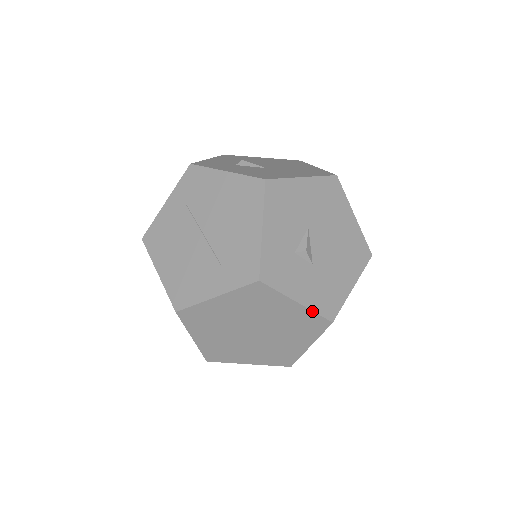
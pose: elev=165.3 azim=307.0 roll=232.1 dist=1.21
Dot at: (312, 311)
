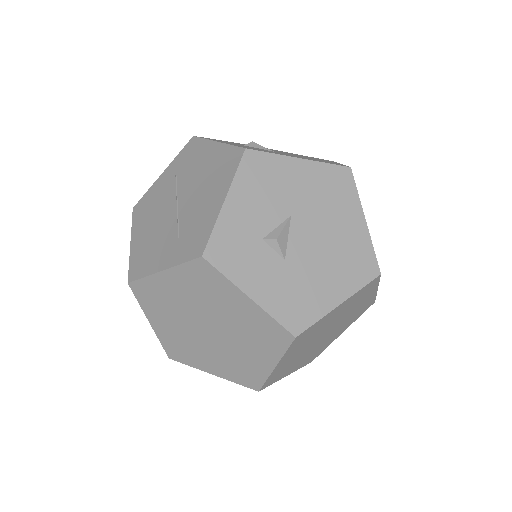
Dot at: (268, 314)
